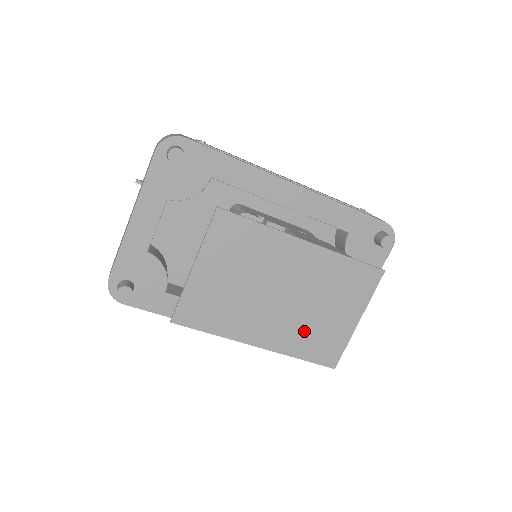
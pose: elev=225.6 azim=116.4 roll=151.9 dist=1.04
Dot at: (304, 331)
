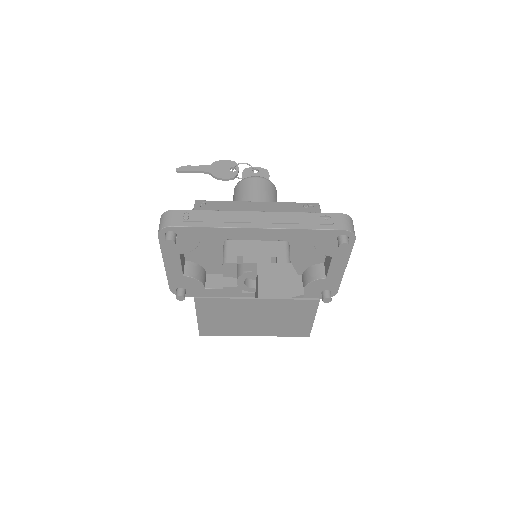
Dot at: (279, 328)
